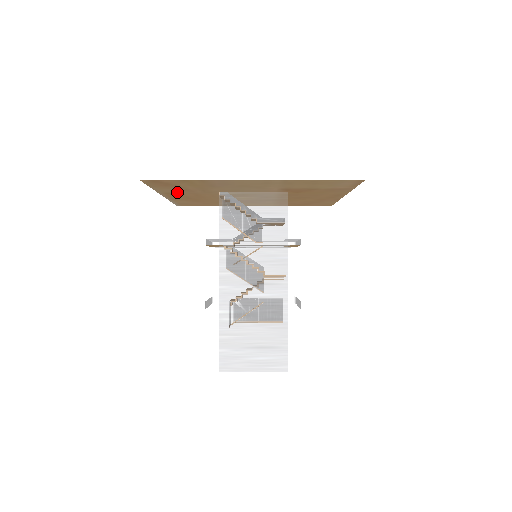
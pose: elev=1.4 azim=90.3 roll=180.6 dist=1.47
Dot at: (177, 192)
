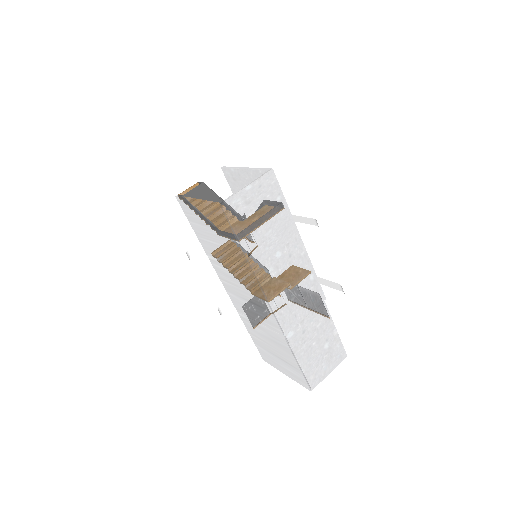
Dot at: occluded
